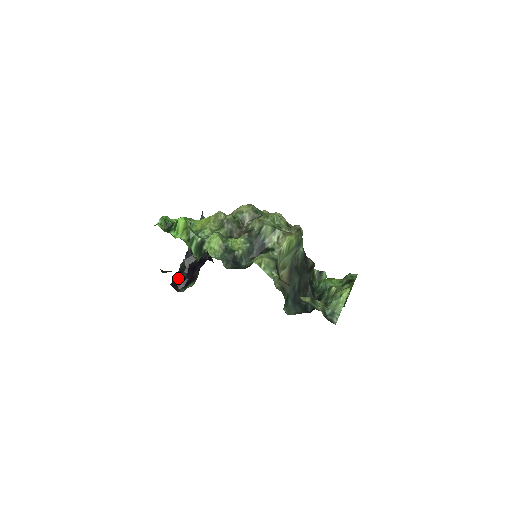
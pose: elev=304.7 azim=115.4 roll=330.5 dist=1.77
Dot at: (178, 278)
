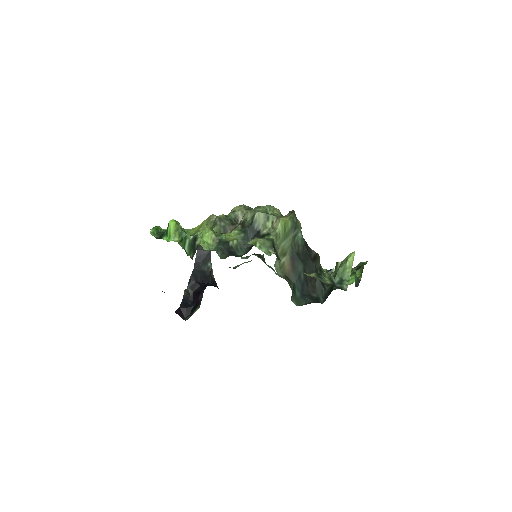
Dot at: (183, 306)
